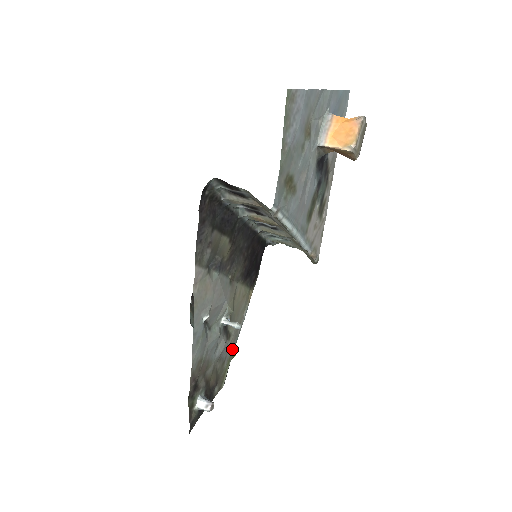
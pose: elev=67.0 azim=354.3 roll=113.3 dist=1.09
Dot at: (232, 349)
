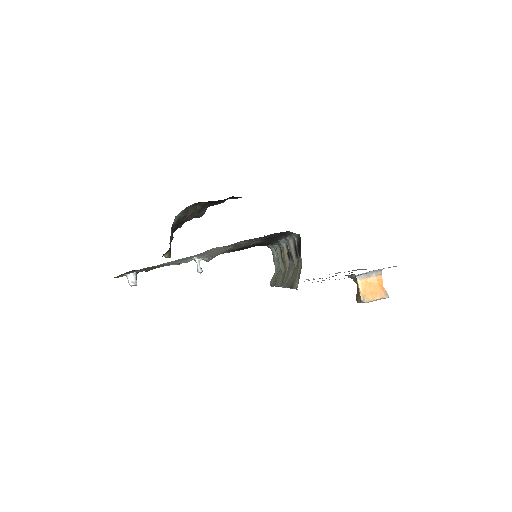
Dot at: occluded
